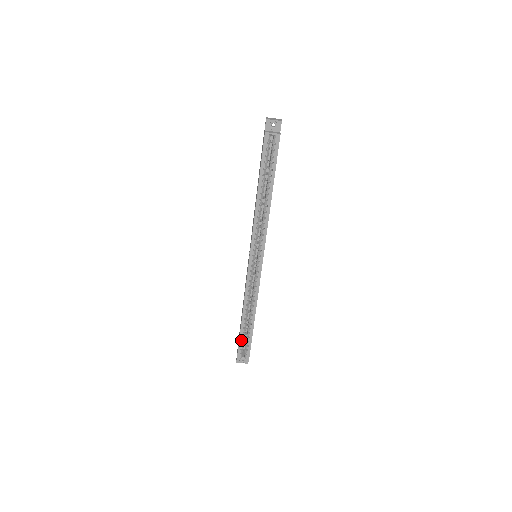
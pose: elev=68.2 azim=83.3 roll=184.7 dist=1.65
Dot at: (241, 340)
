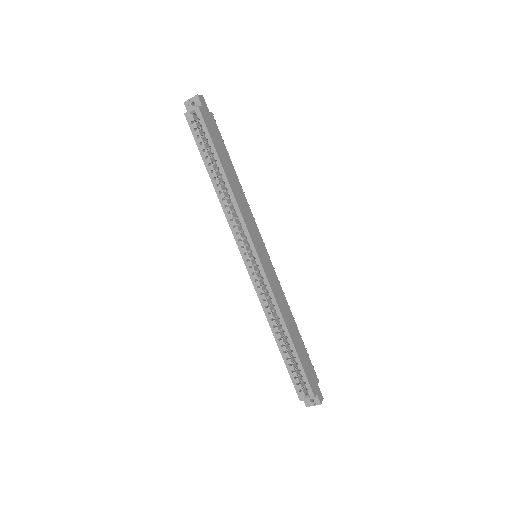
Dot at: (290, 371)
